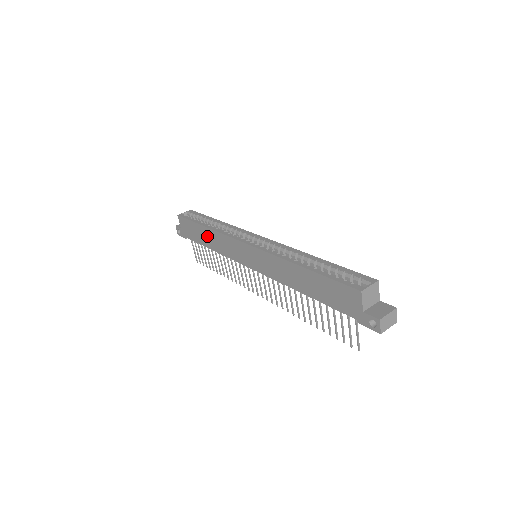
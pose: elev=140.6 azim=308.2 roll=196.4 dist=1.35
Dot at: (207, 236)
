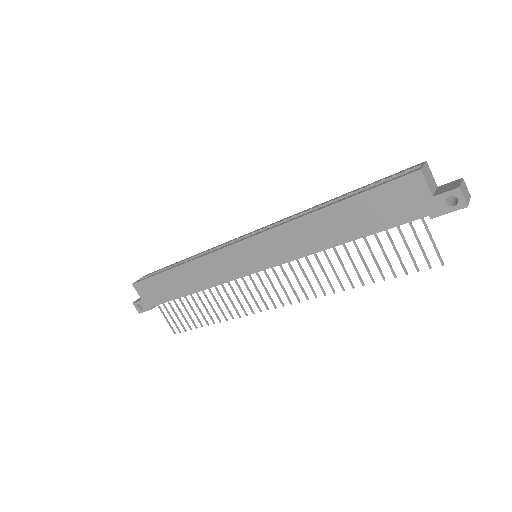
Dot at: (182, 278)
